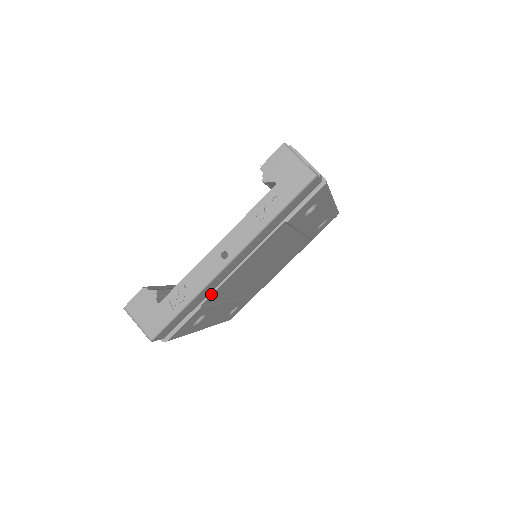
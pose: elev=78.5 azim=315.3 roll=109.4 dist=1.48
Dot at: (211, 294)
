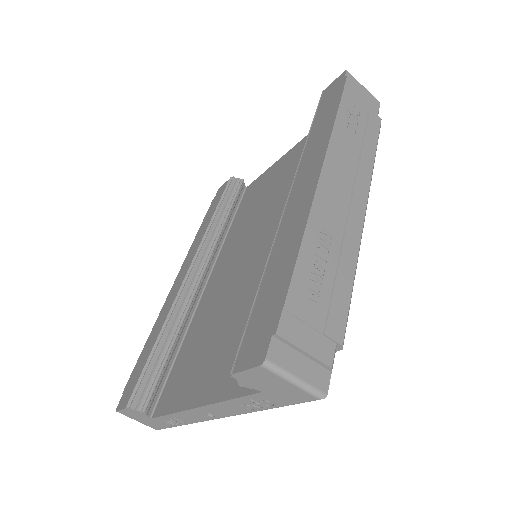
Dot at: occluded
